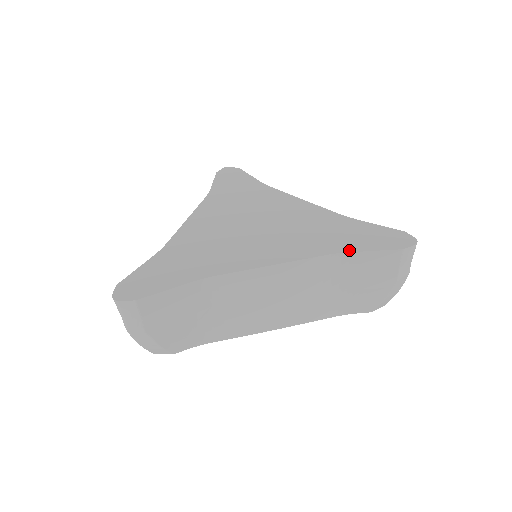
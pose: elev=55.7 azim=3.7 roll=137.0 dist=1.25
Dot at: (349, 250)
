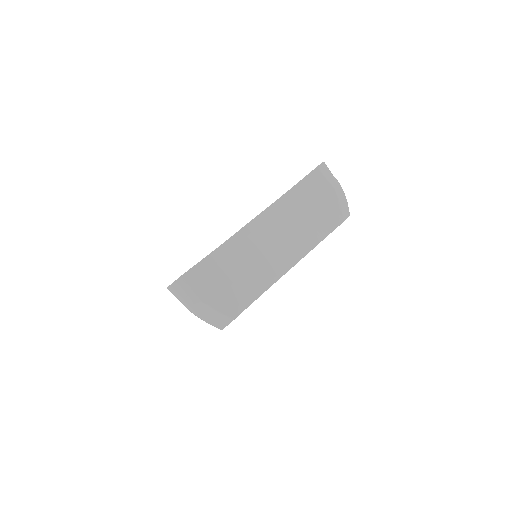
Dot at: (290, 189)
